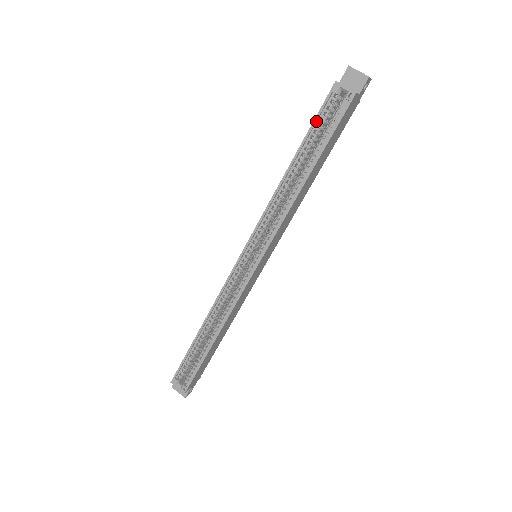
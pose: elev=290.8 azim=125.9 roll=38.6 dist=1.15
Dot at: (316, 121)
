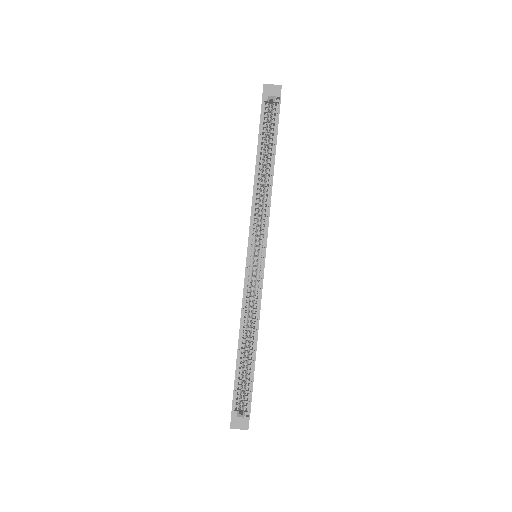
Dot at: (261, 126)
